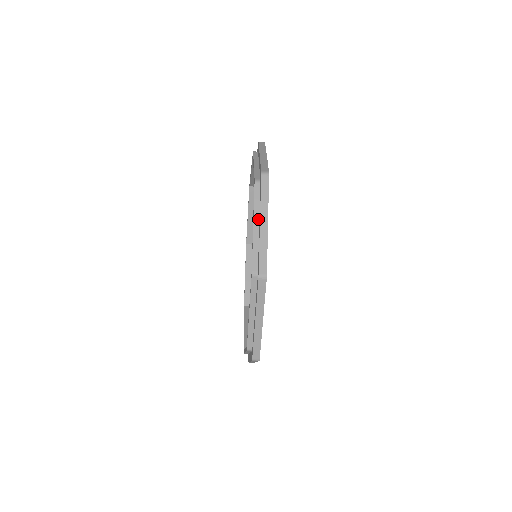
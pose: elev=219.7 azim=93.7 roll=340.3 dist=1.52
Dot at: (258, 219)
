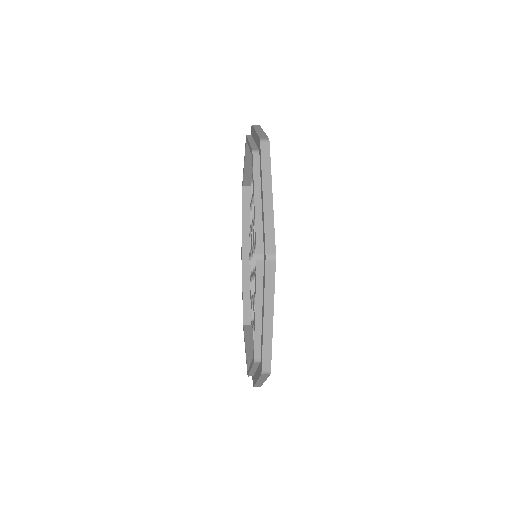
Dot at: (256, 369)
